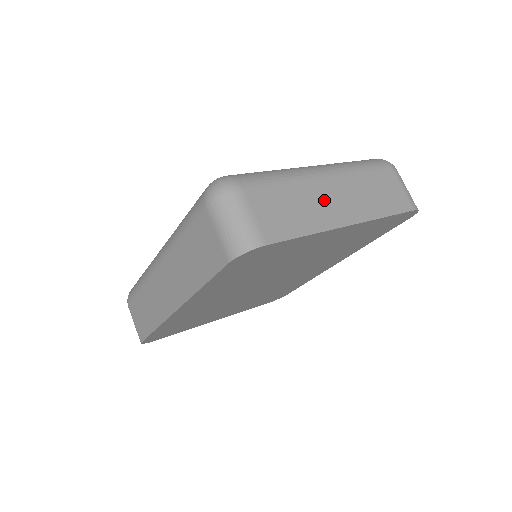
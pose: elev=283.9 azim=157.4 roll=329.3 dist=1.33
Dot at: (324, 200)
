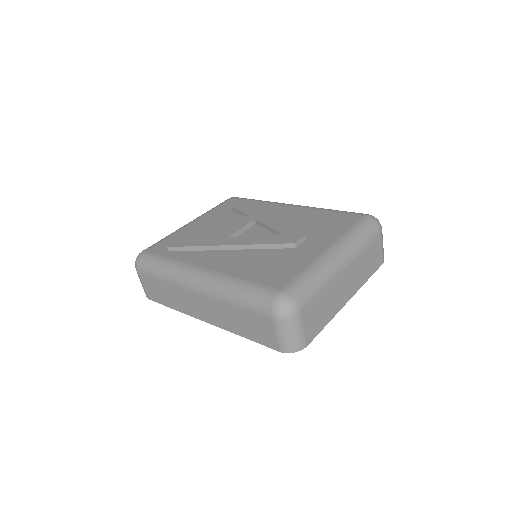
Dot at: (340, 290)
